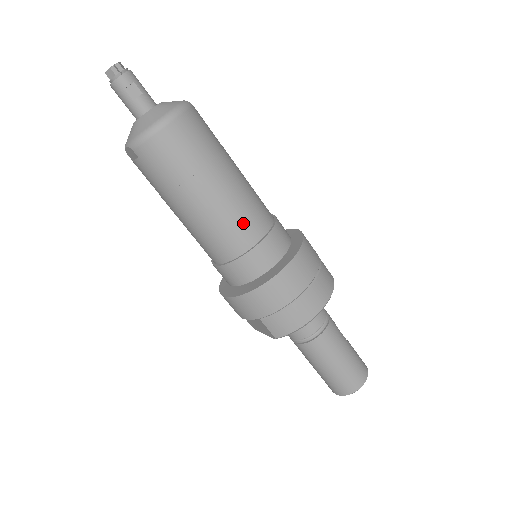
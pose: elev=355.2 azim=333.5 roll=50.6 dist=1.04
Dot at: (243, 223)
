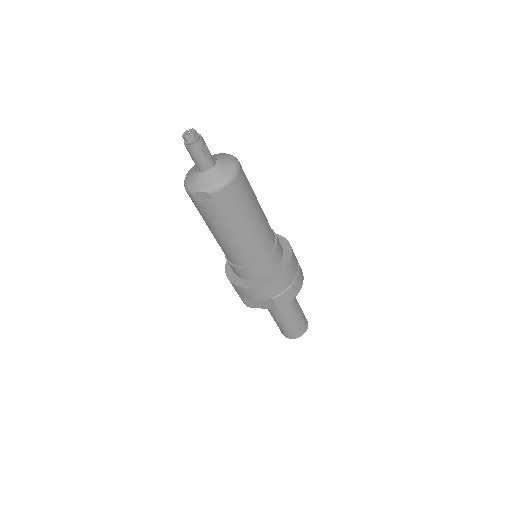
Dot at: (267, 236)
